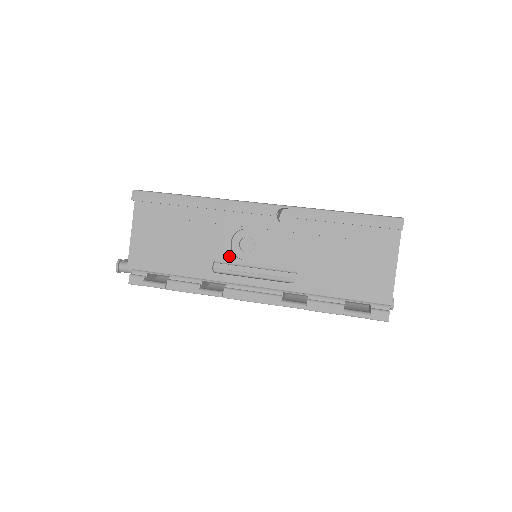
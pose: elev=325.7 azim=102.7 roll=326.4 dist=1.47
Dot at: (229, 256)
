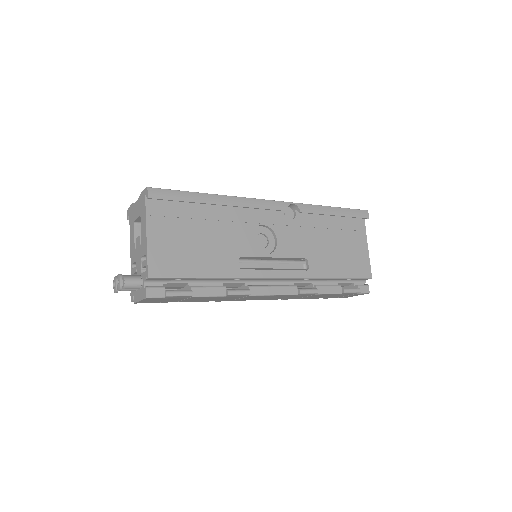
Dot at: (252, 252)
